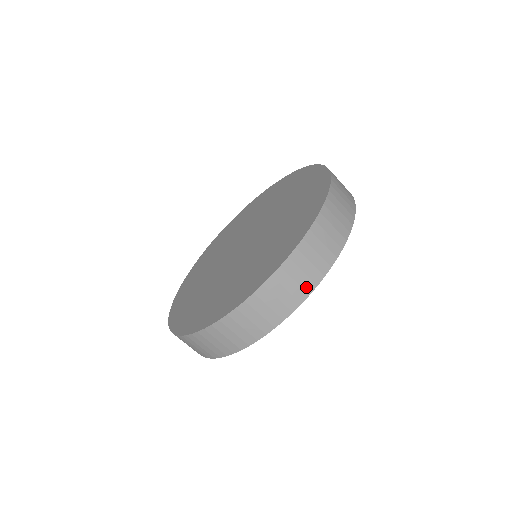
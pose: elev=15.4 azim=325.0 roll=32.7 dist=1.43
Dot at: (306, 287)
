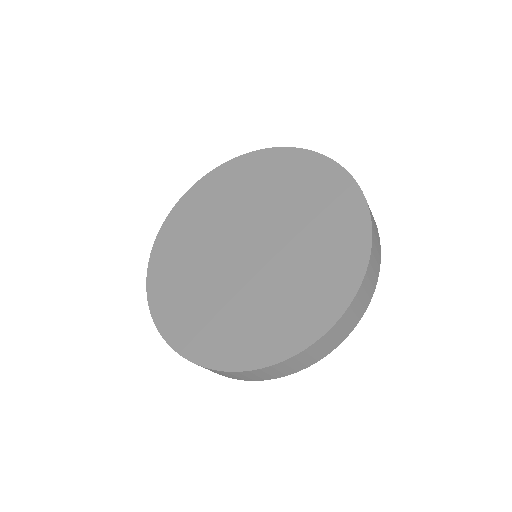
Dot at: (374, 284)
